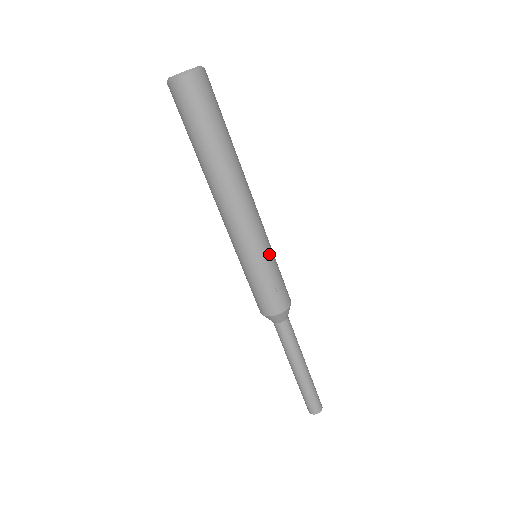
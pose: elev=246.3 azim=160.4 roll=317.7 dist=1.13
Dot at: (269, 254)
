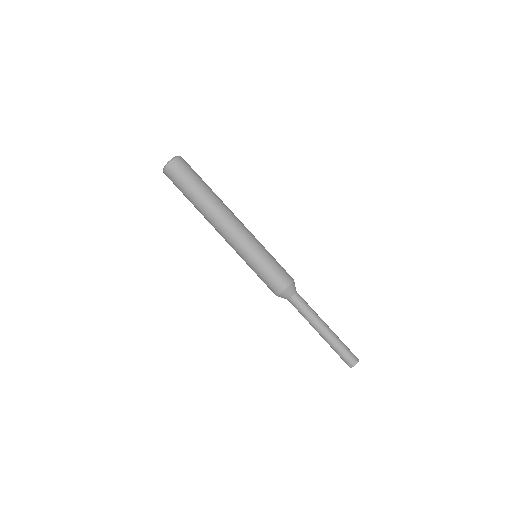
Dot at: occluded
